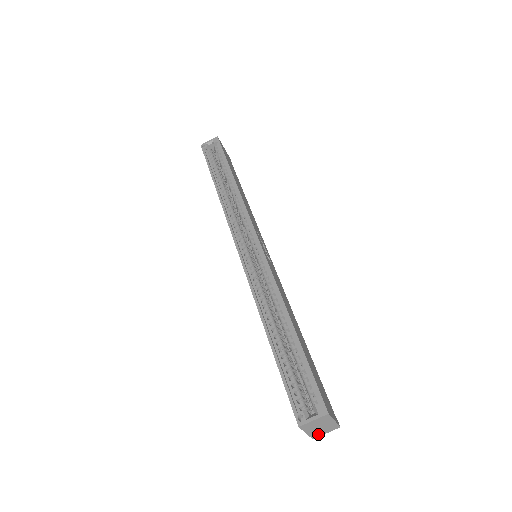
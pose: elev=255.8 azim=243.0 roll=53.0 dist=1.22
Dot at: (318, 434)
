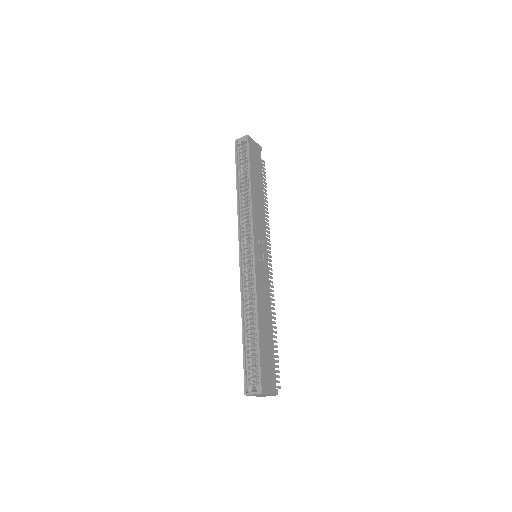
Dot at: (263, 396)
